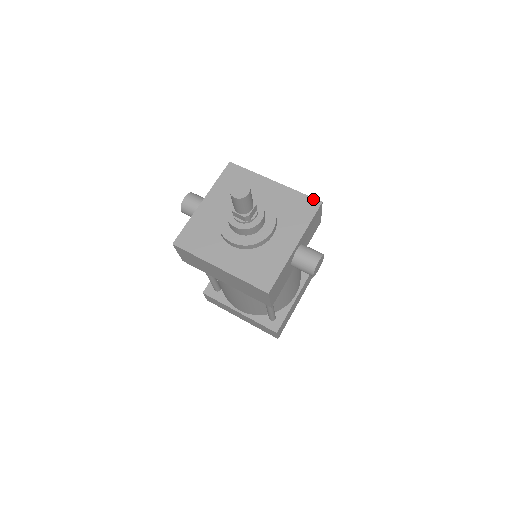
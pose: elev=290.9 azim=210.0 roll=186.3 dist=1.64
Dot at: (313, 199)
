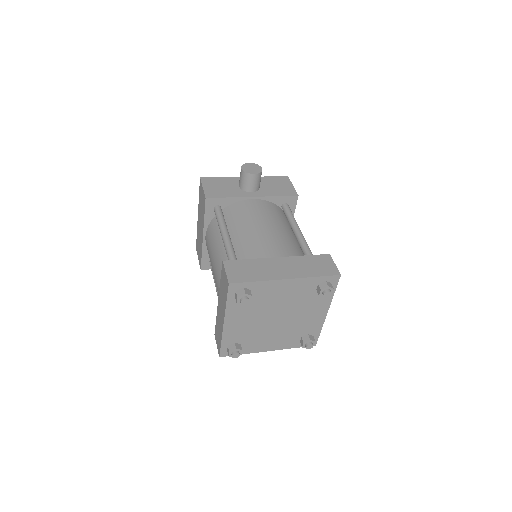
Dot at: occluded
